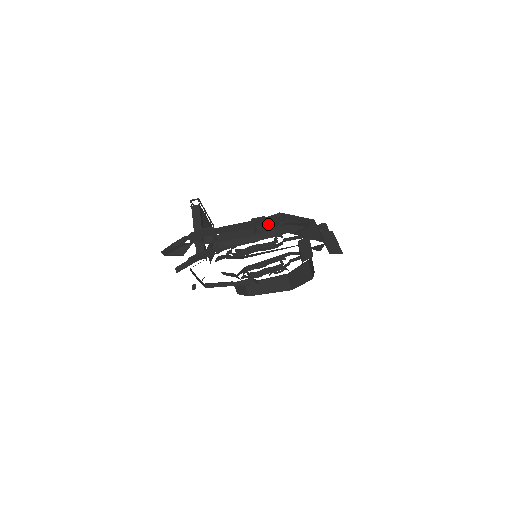
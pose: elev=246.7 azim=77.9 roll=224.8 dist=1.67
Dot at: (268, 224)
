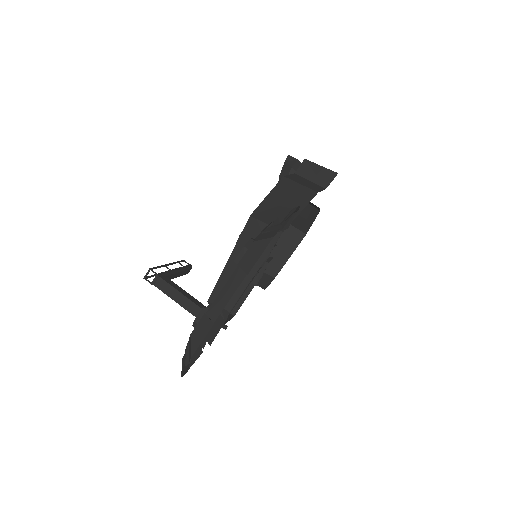
Dot at: occluded
